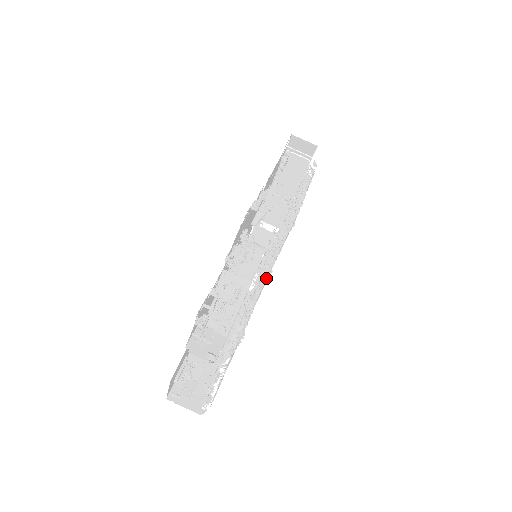
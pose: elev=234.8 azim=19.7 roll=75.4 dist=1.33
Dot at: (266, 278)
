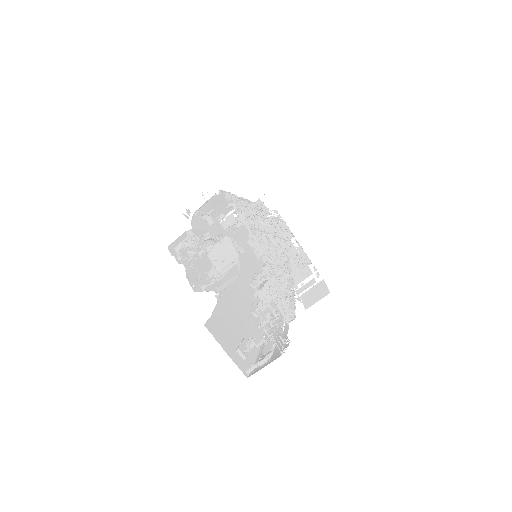
Dot at: (266, 250)
